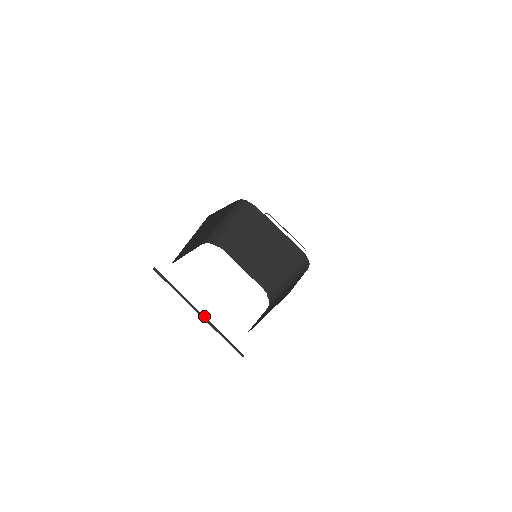
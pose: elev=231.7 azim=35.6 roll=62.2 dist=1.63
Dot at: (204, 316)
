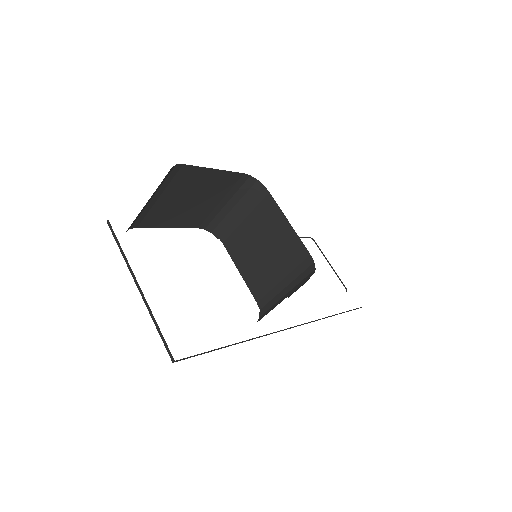
Dot at: occluded
